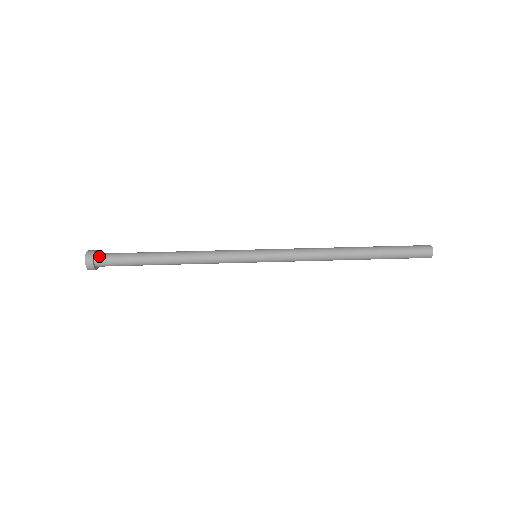
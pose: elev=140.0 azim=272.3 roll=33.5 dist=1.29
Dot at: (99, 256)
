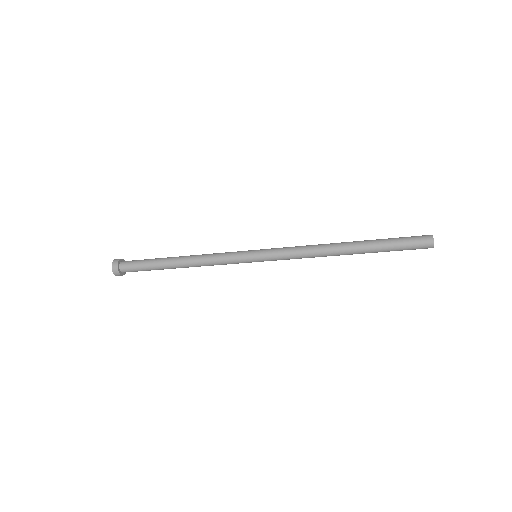
Dot at: occluded
